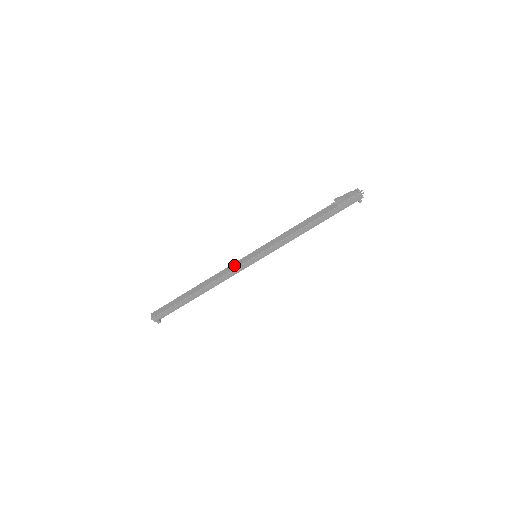
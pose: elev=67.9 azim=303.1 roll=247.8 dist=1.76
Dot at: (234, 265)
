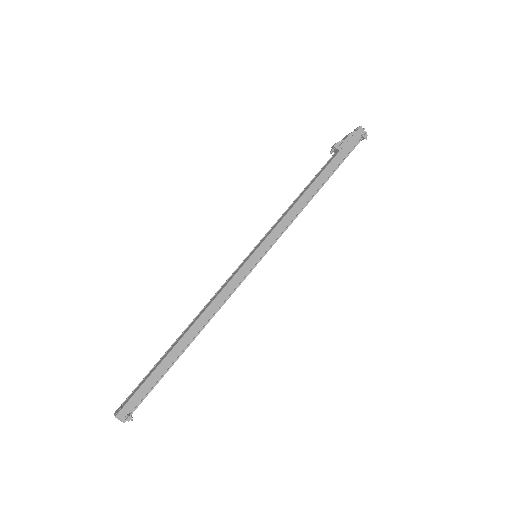
Dot at: (228, 280)
